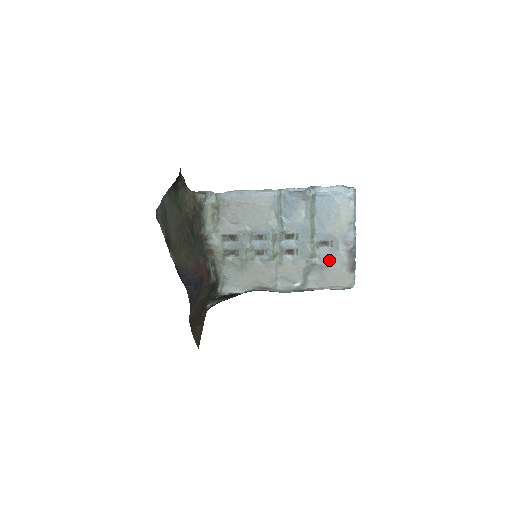
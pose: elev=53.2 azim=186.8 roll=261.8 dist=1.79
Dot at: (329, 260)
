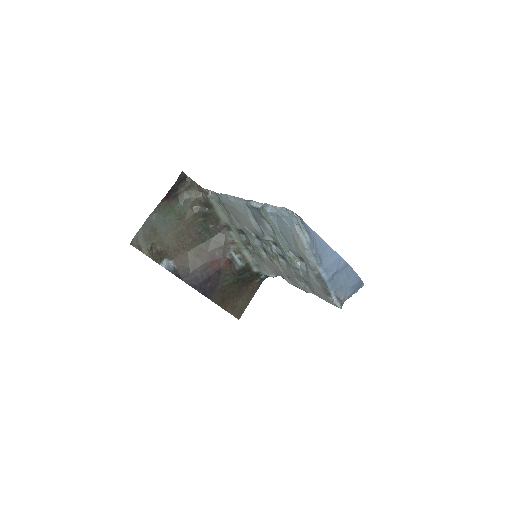
Dot at: (307, 278)
